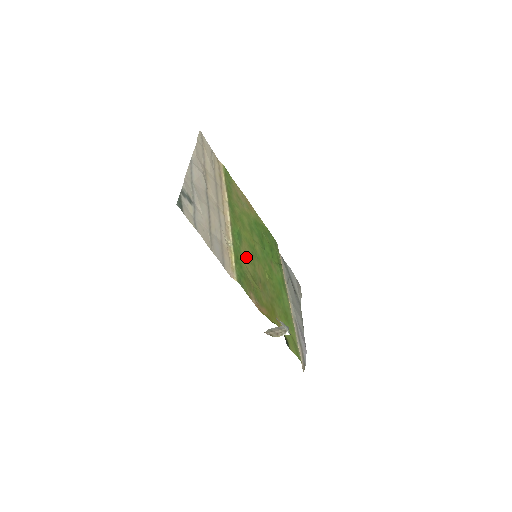
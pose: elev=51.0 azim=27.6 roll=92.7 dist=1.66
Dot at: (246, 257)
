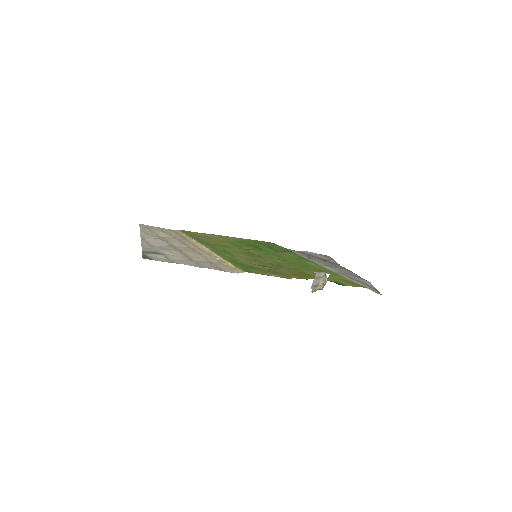
Dot at: (244, 259)
